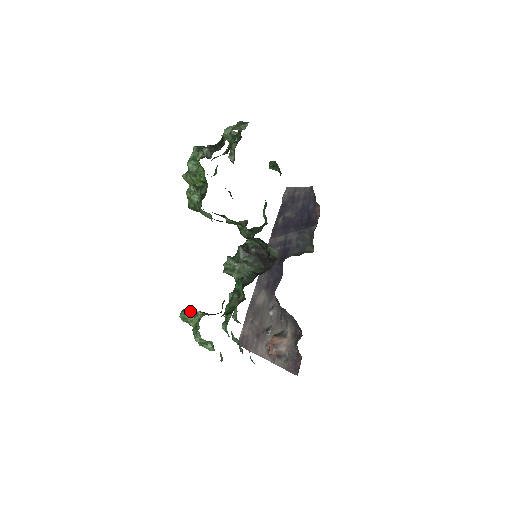
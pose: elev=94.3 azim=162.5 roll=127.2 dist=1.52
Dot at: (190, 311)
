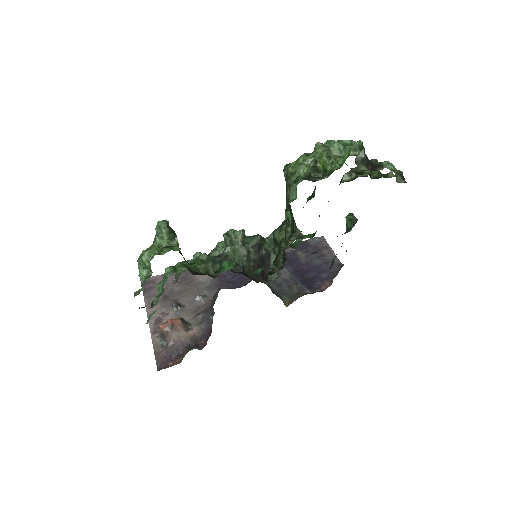
Dot at: (172, 230)
